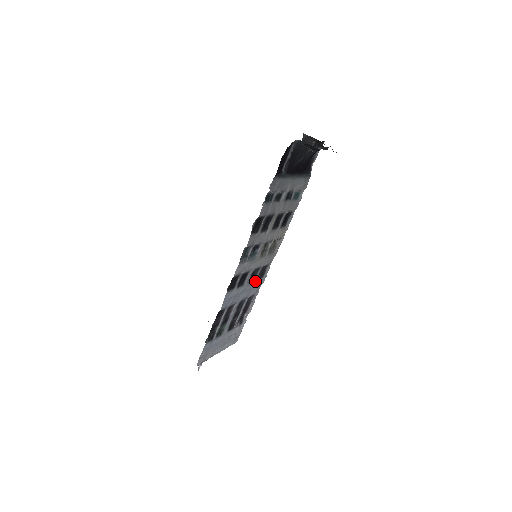
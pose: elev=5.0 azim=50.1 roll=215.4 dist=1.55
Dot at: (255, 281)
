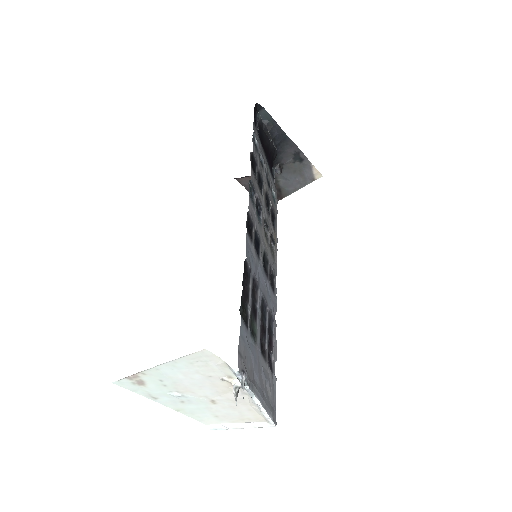
Dot at: (268, 283)
